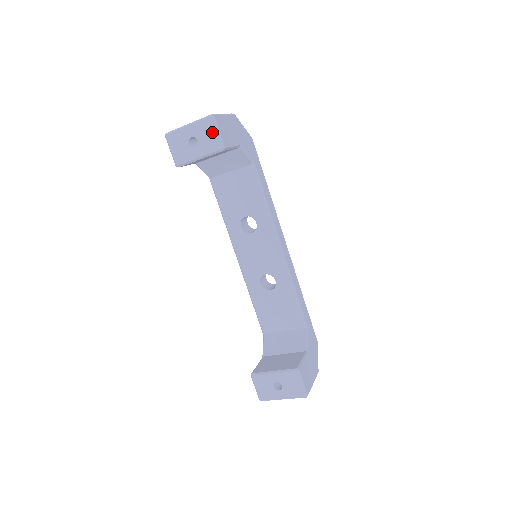
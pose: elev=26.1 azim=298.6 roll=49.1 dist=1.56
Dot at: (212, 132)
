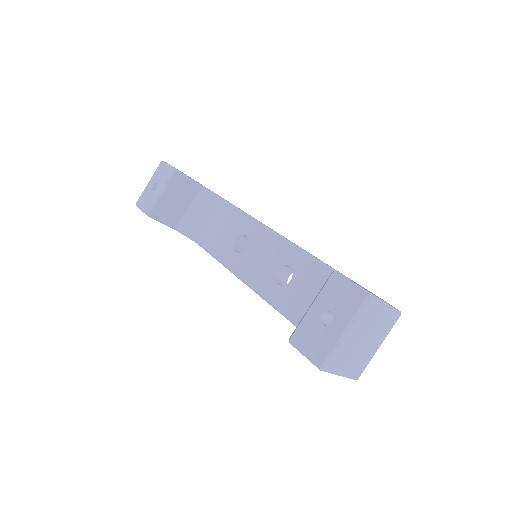
Dot at: (164, 169)
